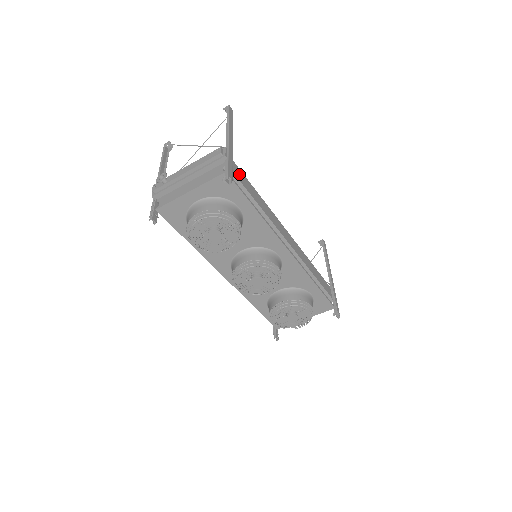
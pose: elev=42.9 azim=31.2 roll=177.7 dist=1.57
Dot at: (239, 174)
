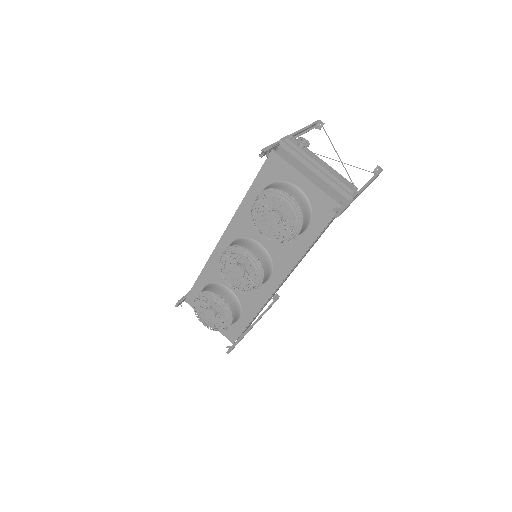
Dot at: occluded
